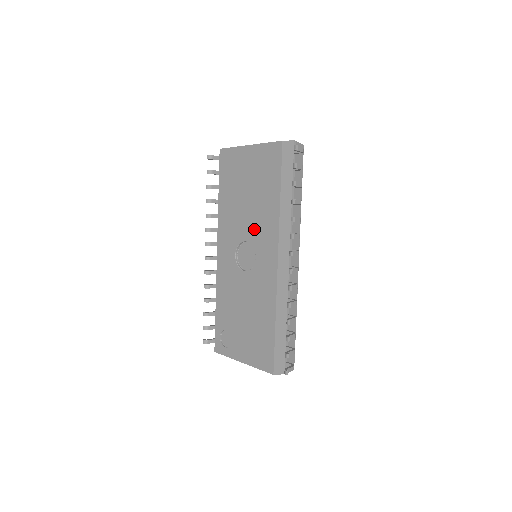
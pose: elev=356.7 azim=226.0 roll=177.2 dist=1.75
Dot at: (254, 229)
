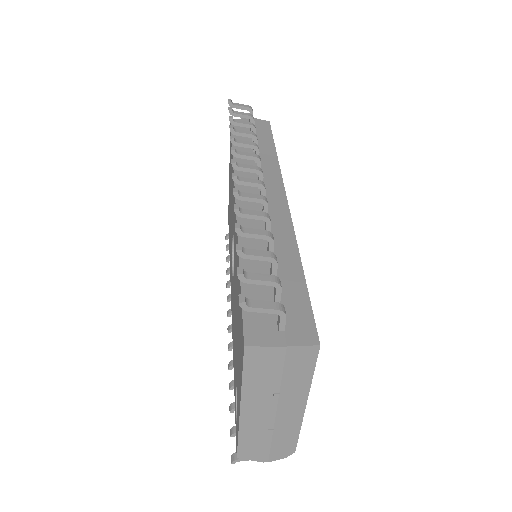
Dot at: (232, 216)
